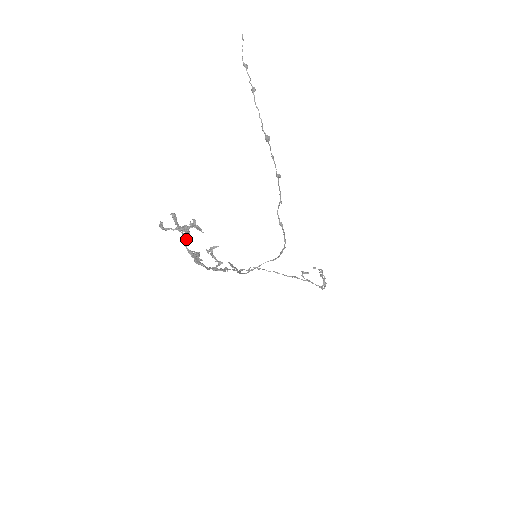
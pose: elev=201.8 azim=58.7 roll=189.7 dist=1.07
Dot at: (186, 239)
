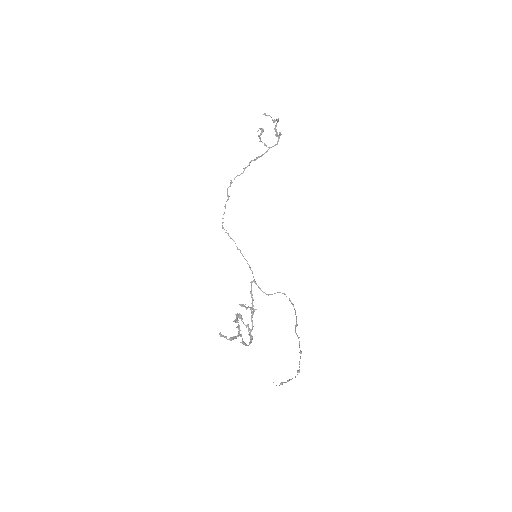
Dot at: (246, 345)
